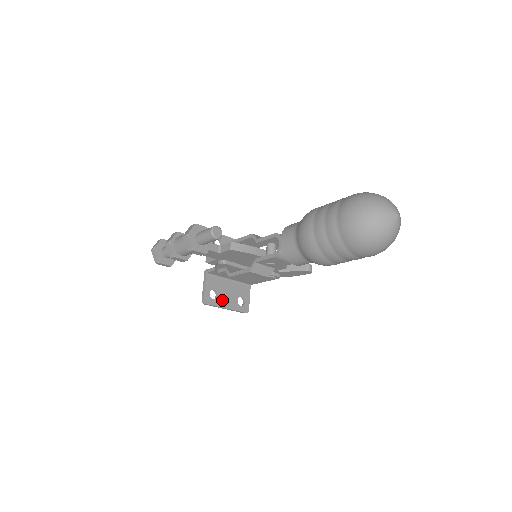
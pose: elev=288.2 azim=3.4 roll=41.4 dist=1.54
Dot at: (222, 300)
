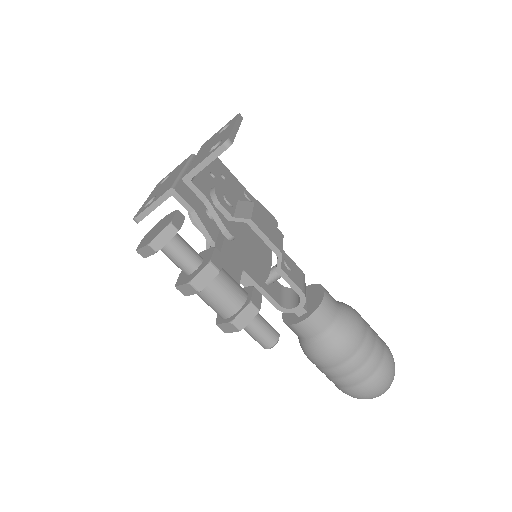
Dot at: occluded
